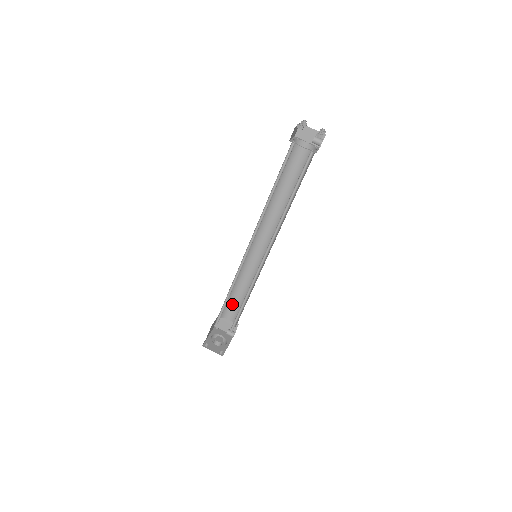
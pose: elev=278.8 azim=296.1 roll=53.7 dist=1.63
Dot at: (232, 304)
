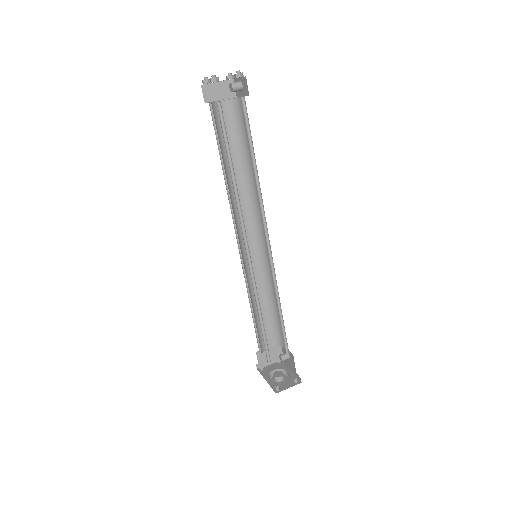
Dot at: occluded
